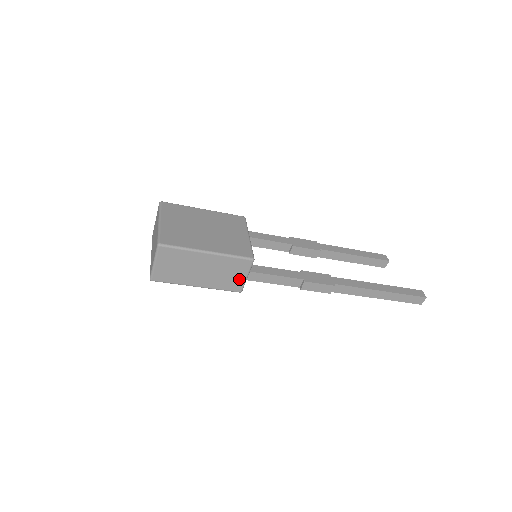
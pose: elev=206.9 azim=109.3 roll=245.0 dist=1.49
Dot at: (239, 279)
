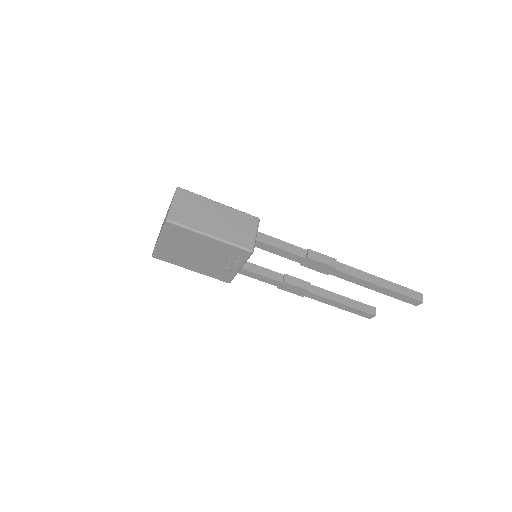
Dot at: (249, 235)
